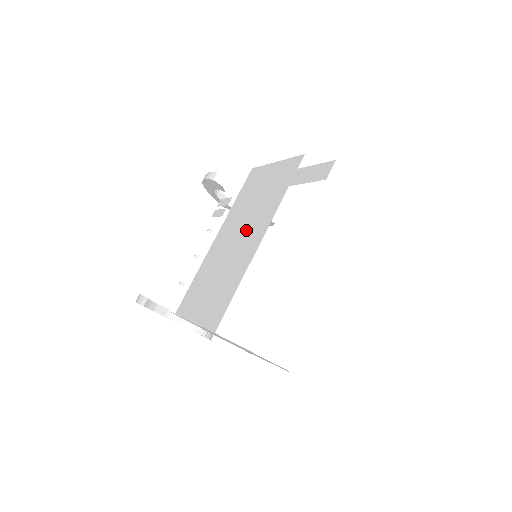
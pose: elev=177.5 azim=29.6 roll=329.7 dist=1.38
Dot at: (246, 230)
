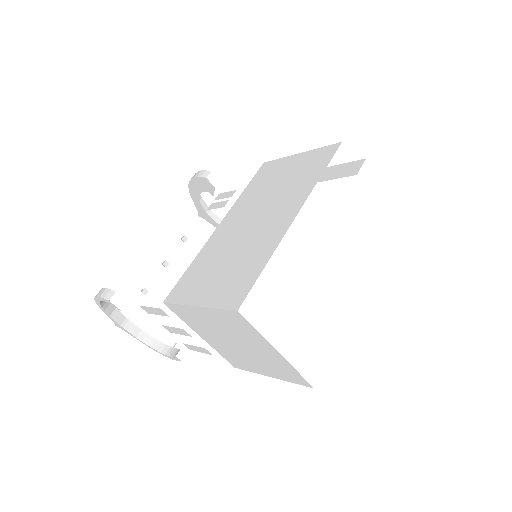
Dot at: (268, 212)
